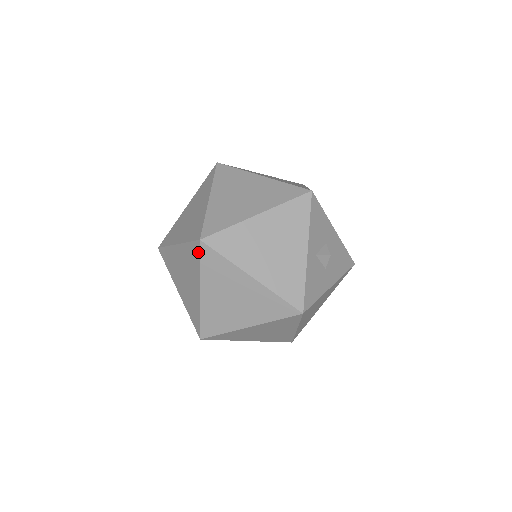
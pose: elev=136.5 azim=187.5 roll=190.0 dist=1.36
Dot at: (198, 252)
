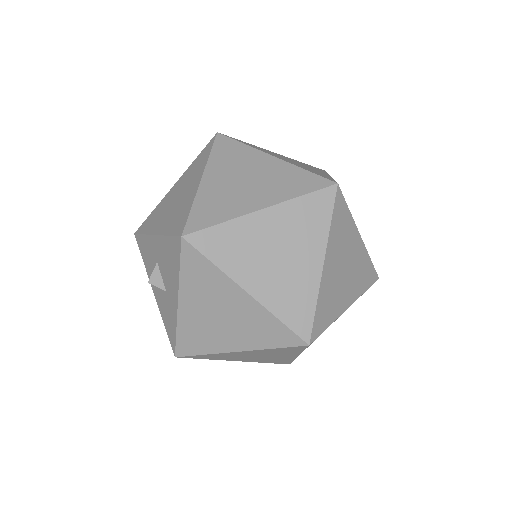
Dot at: (330, 202)
